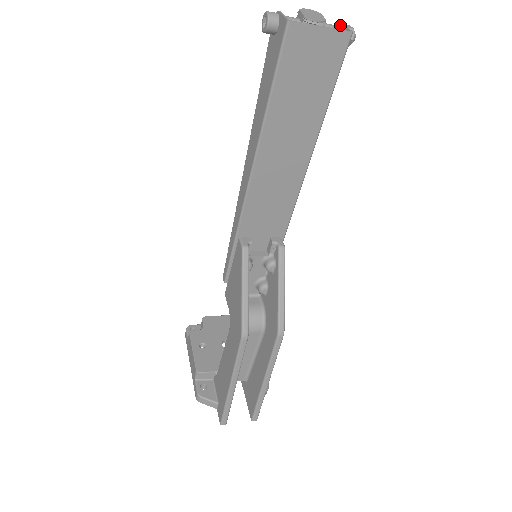
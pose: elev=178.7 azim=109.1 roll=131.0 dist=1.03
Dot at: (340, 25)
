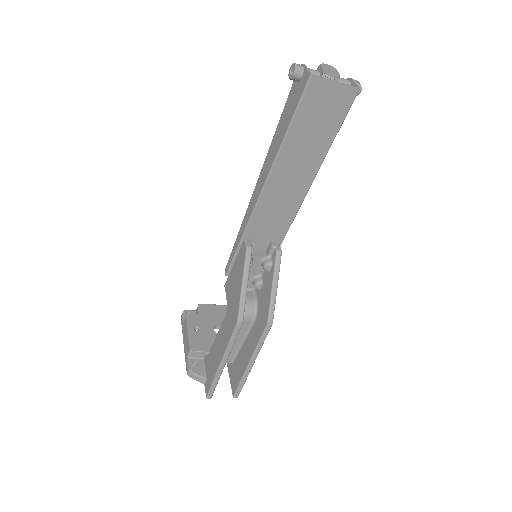
Dot at: (350, 80)
